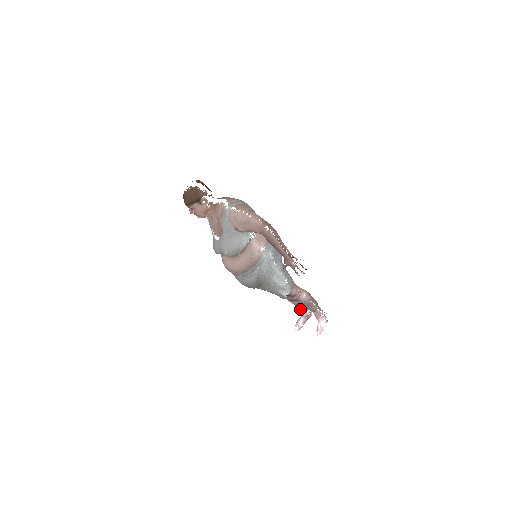
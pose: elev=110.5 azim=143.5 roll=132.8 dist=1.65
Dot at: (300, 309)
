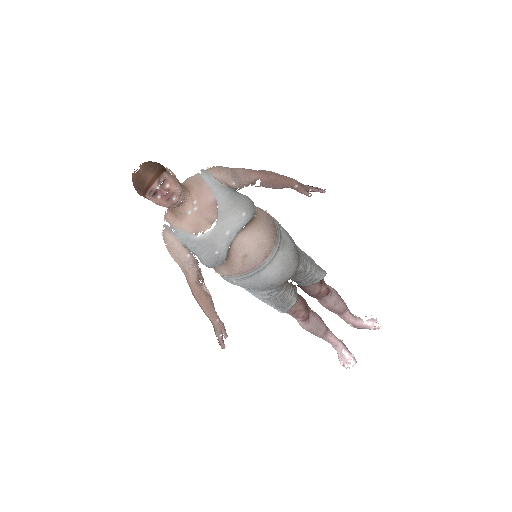
Dot at: (331, 338)
